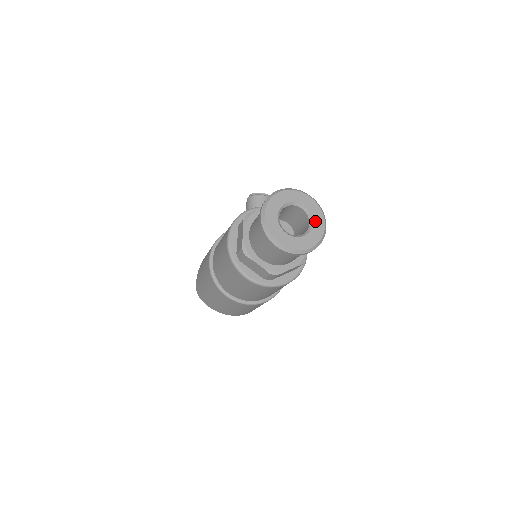
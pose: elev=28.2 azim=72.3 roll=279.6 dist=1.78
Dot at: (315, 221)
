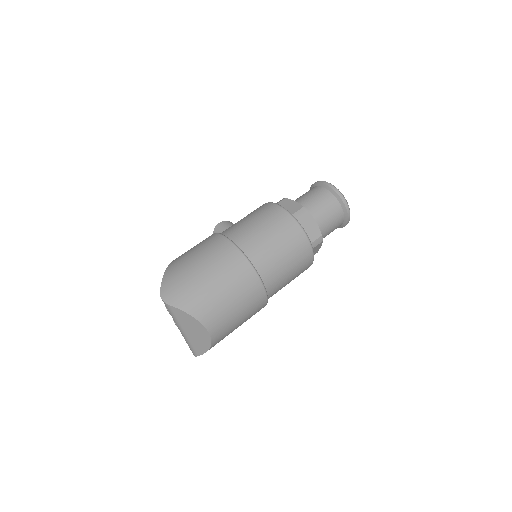
Dot at: occluded
